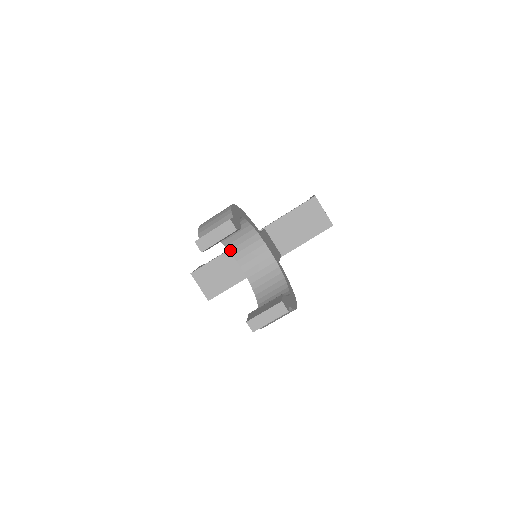
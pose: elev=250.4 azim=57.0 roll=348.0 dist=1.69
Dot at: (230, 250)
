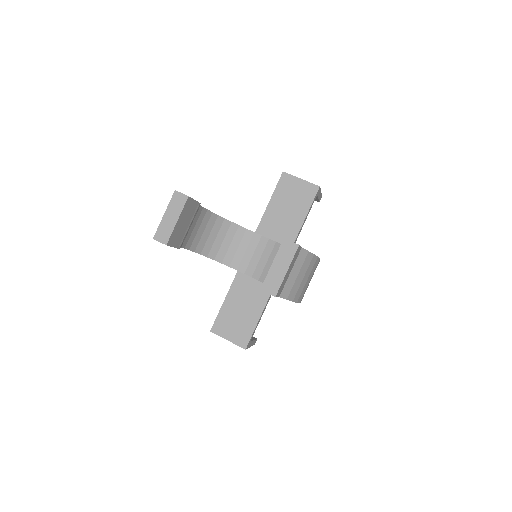
Dot at: (222, 262)
